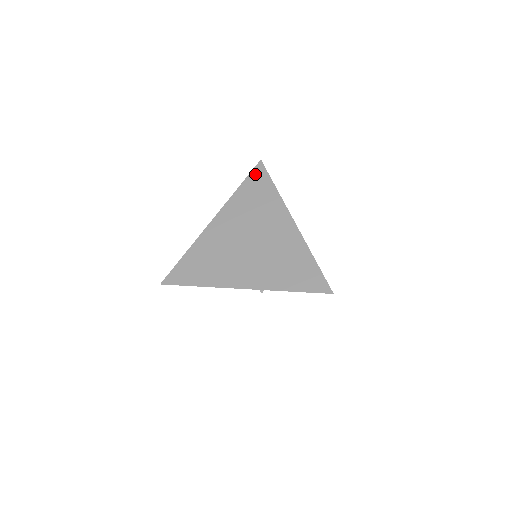
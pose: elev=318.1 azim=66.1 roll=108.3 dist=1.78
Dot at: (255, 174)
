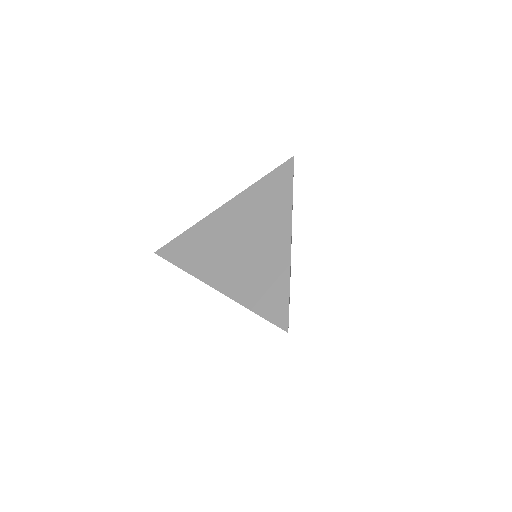
Dot at: (281, 170)
